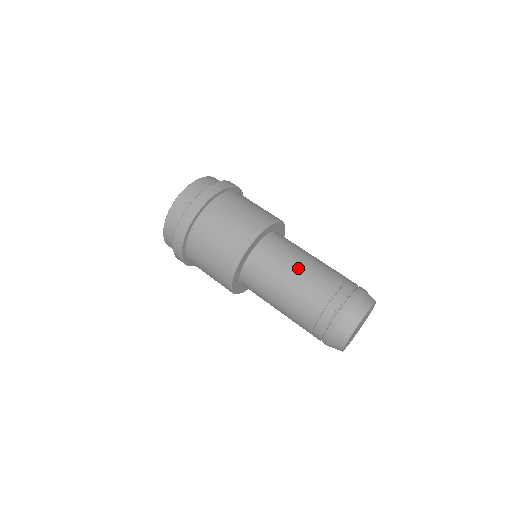
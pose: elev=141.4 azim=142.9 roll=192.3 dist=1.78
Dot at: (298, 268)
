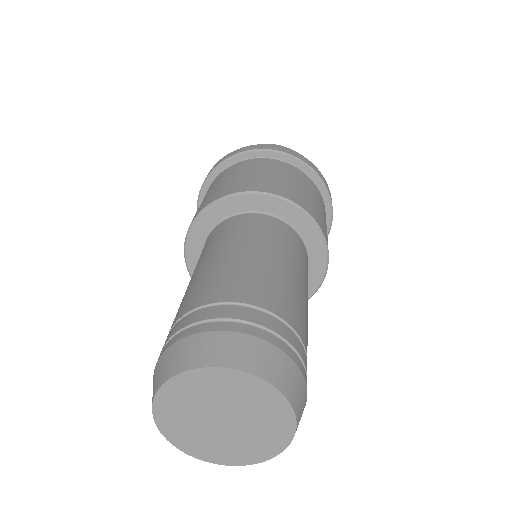
Dot at: (226, 254)
